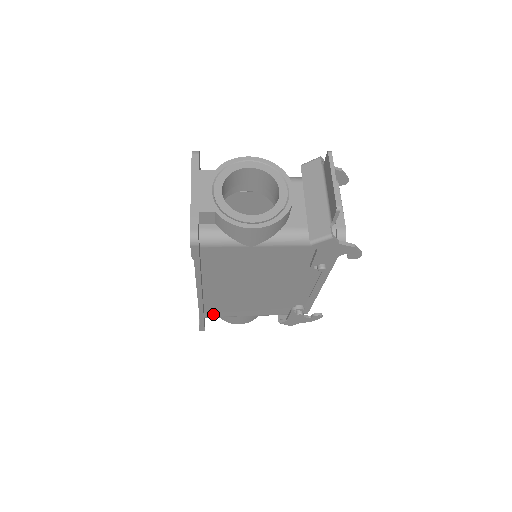
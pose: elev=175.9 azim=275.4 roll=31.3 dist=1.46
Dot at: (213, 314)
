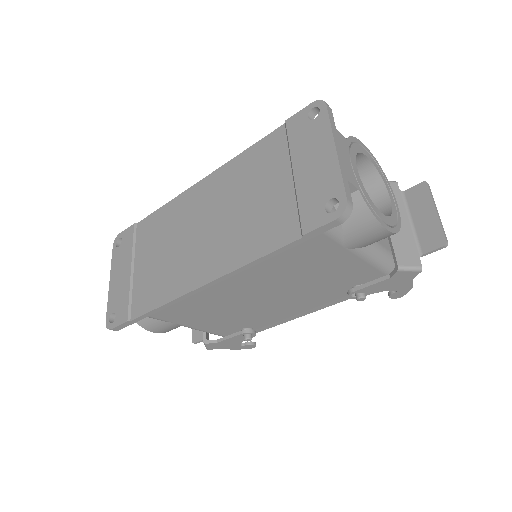
Dot at: occluded
